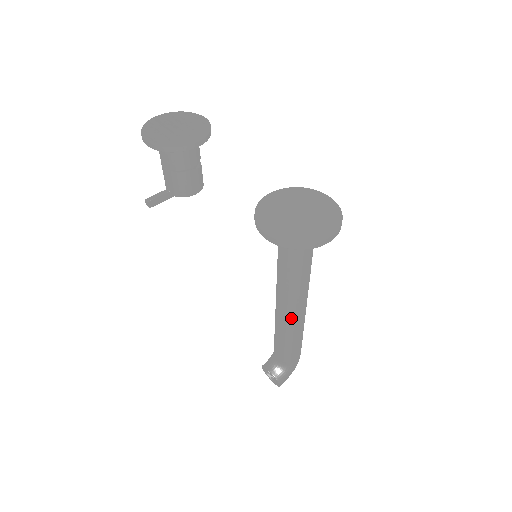
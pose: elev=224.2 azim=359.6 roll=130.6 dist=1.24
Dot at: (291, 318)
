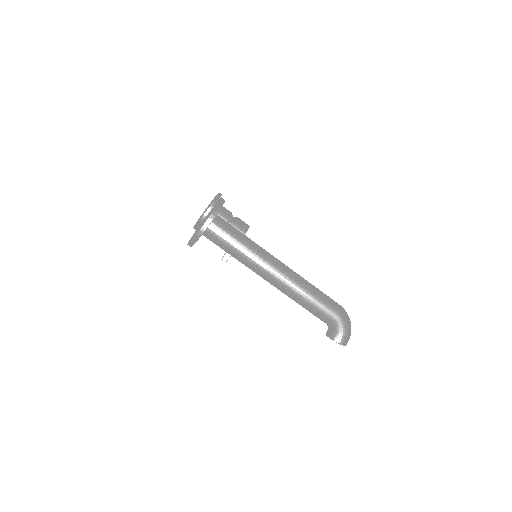
Dot at: (278, 285)
